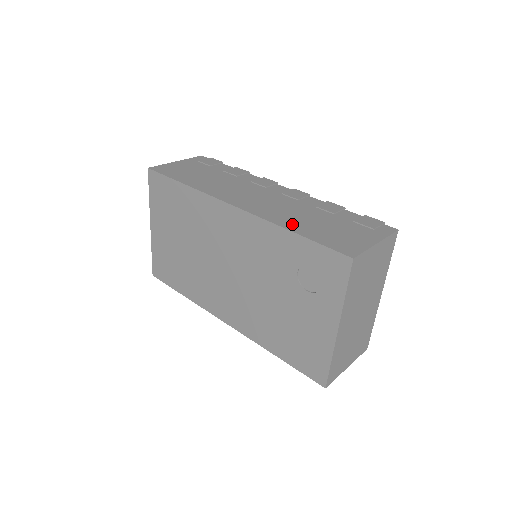
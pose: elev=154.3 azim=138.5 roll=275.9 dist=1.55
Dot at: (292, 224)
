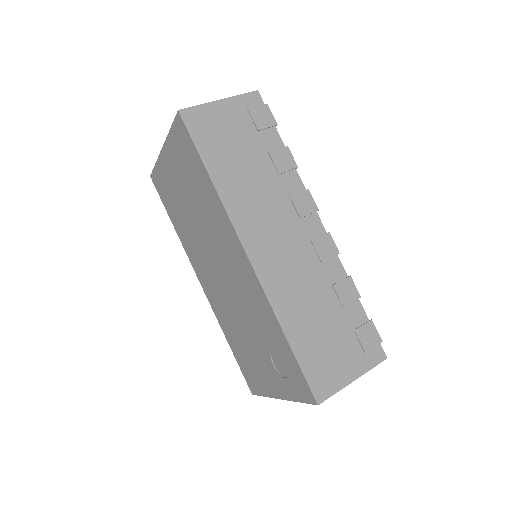
Dot at: (292, 319)
